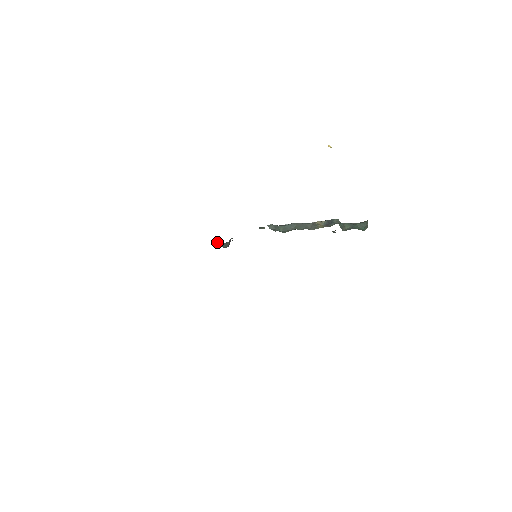
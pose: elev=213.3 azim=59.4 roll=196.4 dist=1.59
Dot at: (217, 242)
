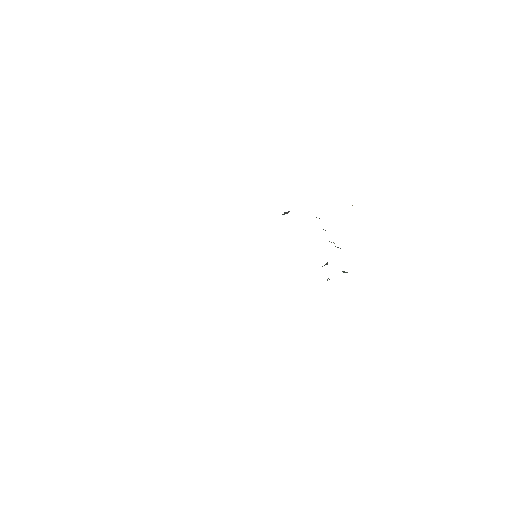
Dot at: occluded
